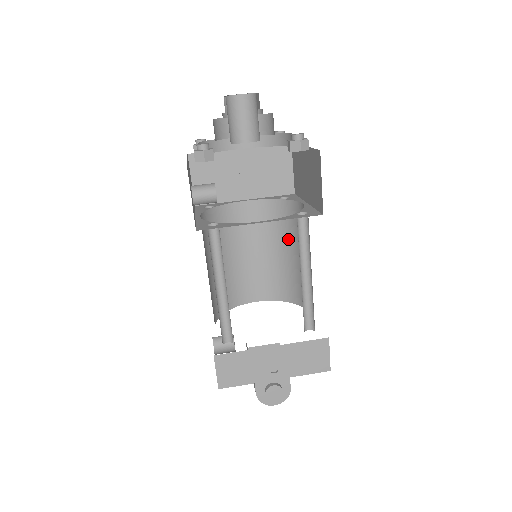
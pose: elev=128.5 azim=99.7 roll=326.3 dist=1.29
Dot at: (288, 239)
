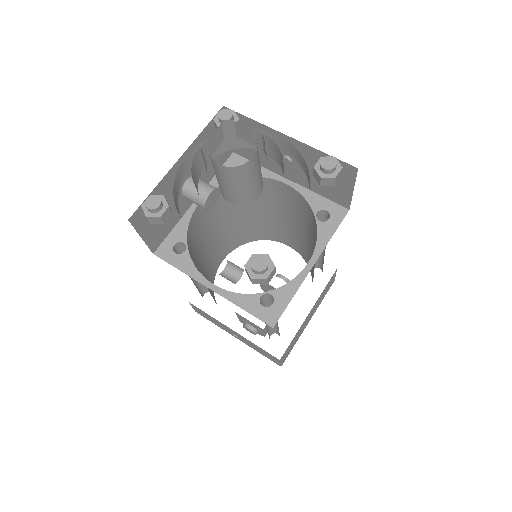
Dot at: (314, 247)
